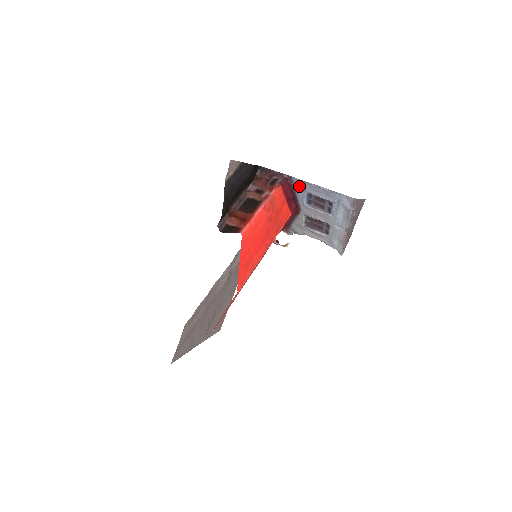
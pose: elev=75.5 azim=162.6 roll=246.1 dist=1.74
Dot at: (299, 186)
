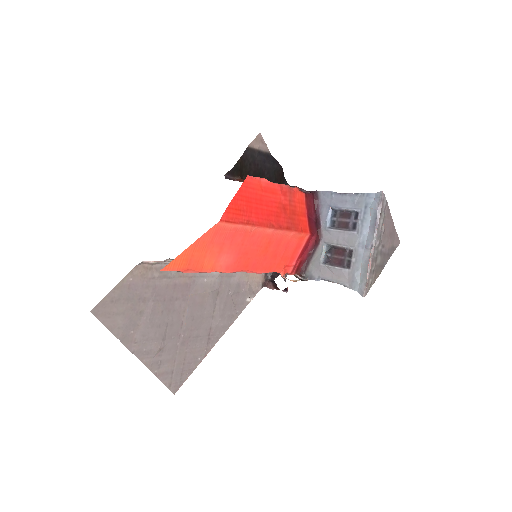
Dot at: (324, 201)
